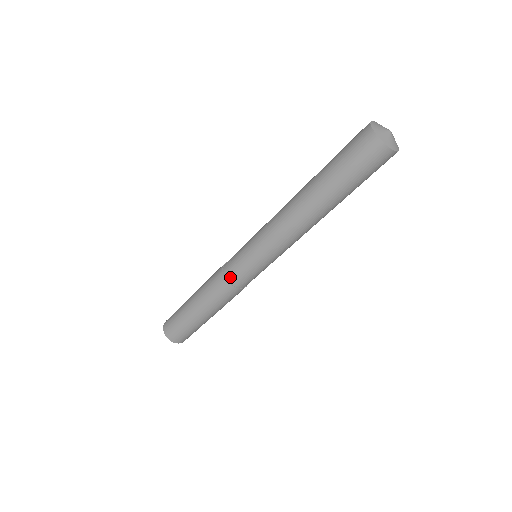
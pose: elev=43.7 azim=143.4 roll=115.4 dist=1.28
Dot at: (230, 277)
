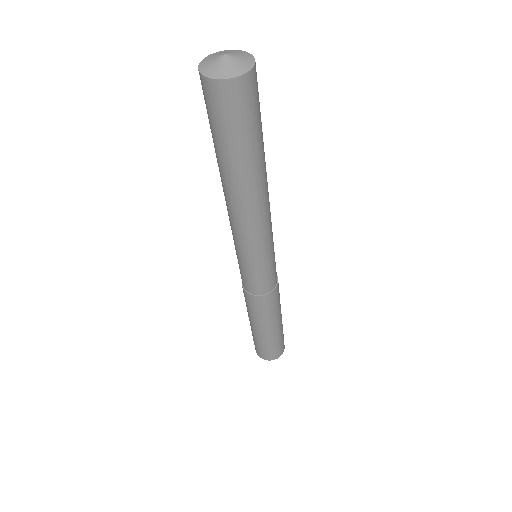
Dot at: occluded
